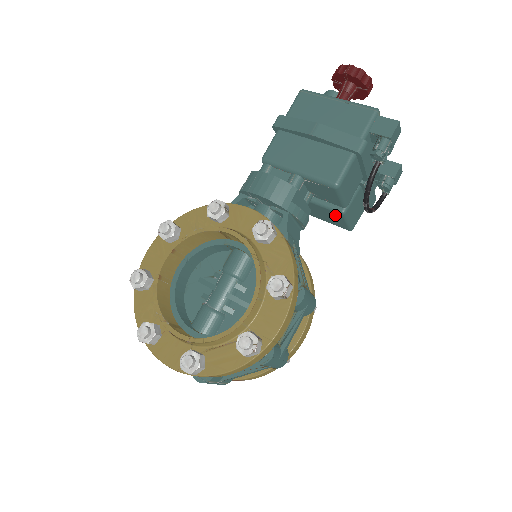
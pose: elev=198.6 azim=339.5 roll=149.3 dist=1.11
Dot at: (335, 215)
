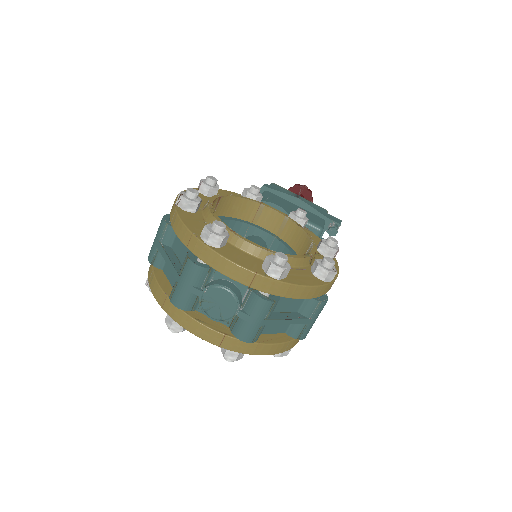
Dot at: occluded
